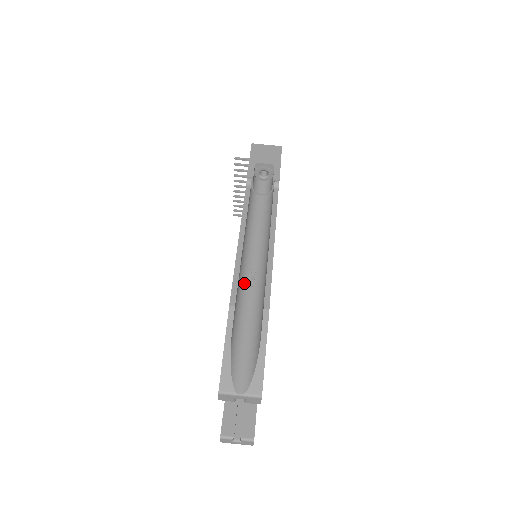
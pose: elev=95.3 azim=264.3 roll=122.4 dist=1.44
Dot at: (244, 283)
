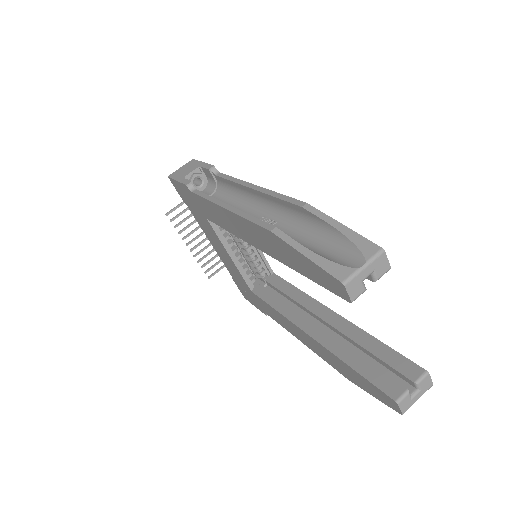
Dot at: occluded
